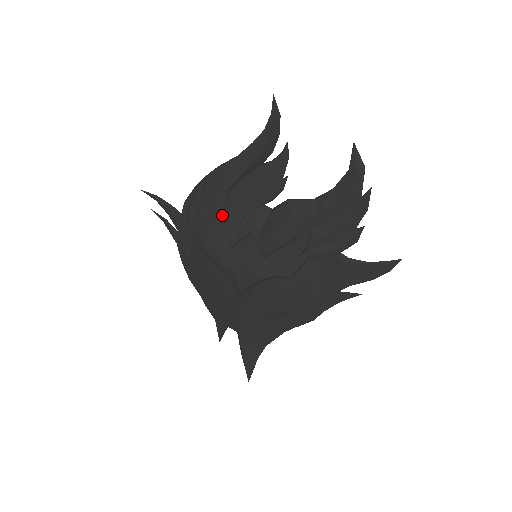
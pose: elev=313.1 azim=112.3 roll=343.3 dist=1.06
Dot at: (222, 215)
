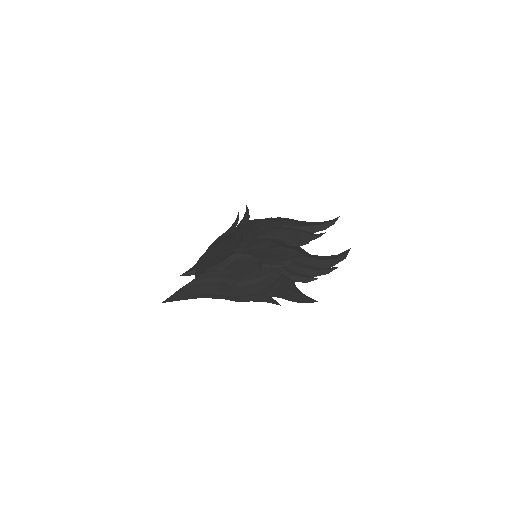
Dot at: (268, 229)
